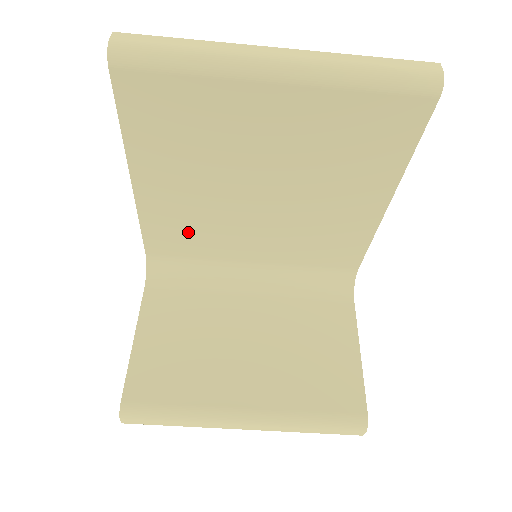
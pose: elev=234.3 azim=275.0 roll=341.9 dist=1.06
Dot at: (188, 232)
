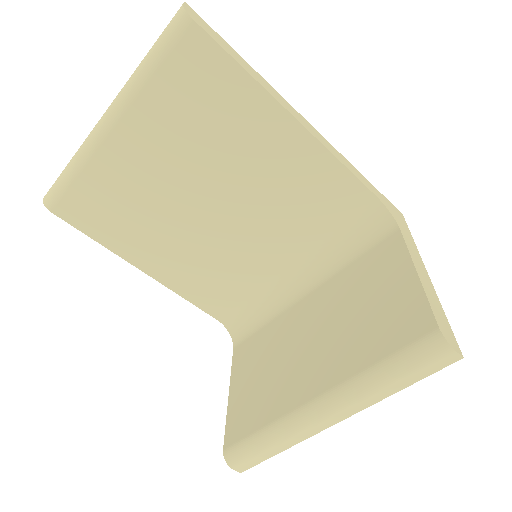
Dot at: (215, 279)
